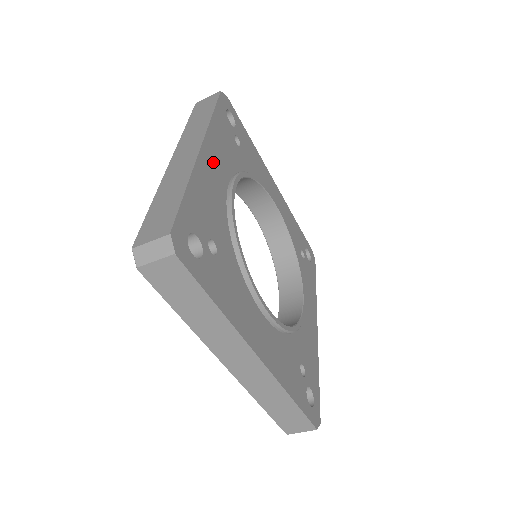
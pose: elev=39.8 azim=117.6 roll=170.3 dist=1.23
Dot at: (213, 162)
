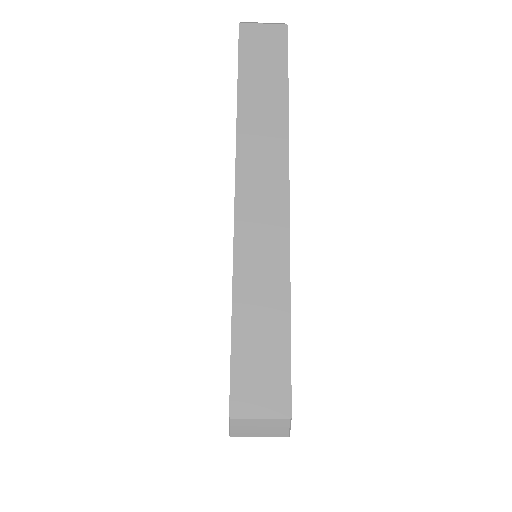
Dot at: occluded
